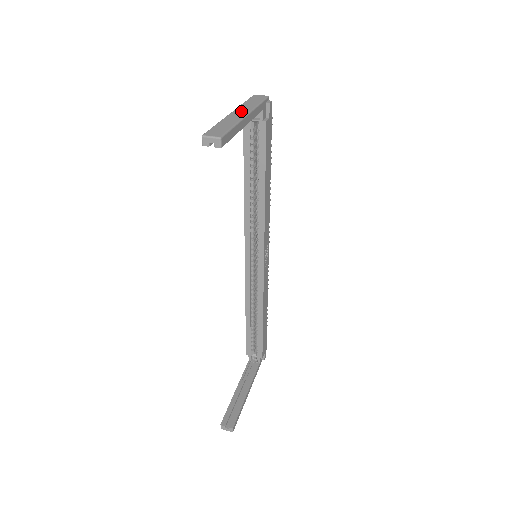
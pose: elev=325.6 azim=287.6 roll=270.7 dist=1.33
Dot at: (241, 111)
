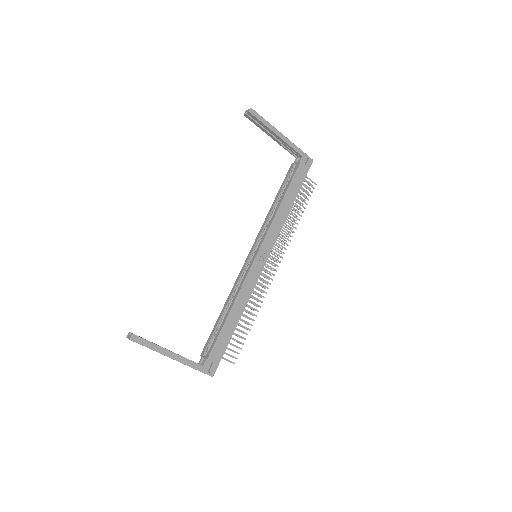
Dot at: occluded
